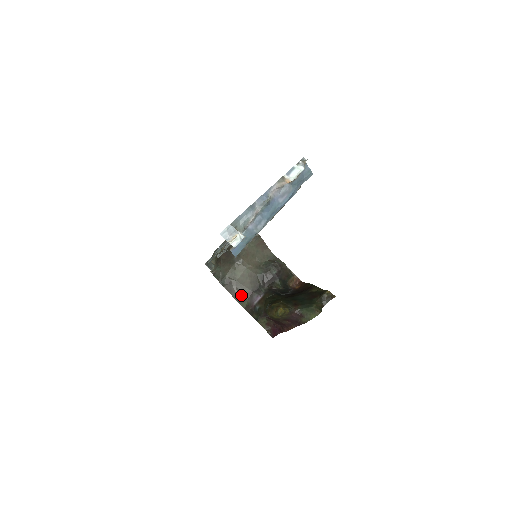
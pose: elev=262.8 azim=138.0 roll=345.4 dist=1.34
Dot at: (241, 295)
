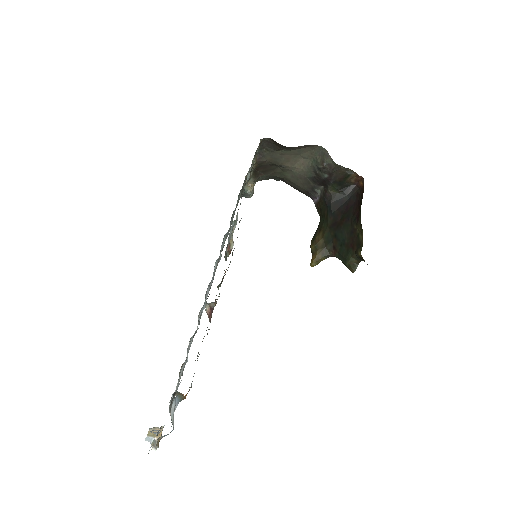
Dot at: (300, 190)
